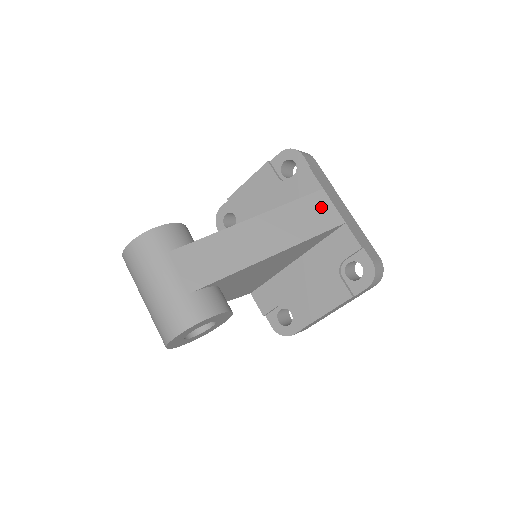
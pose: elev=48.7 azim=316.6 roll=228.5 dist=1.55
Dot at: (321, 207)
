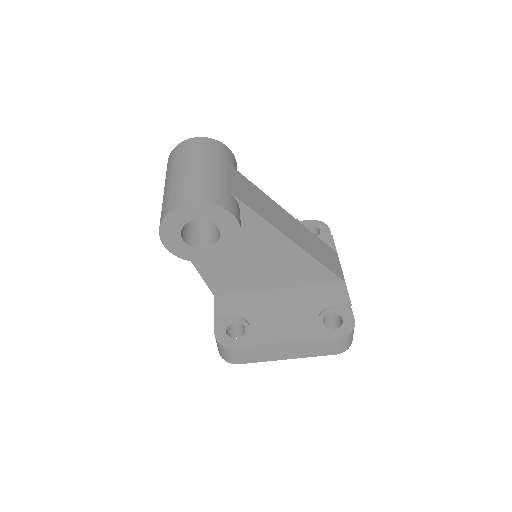
Dot at: (333, 258)
